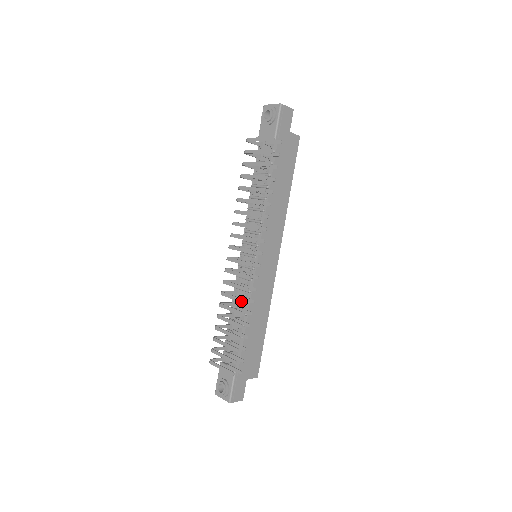
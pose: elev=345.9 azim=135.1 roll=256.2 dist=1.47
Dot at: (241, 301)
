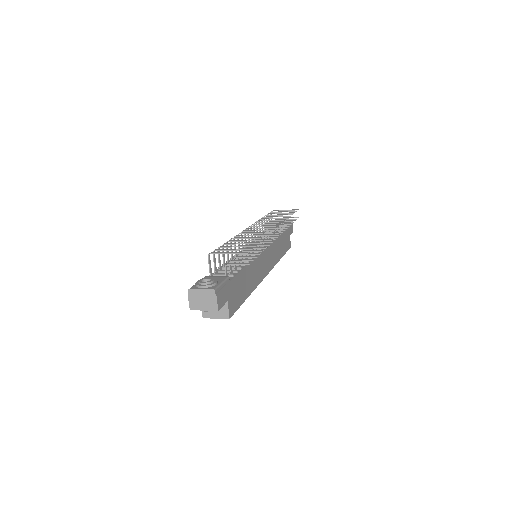
Dot at: (263, 234)
